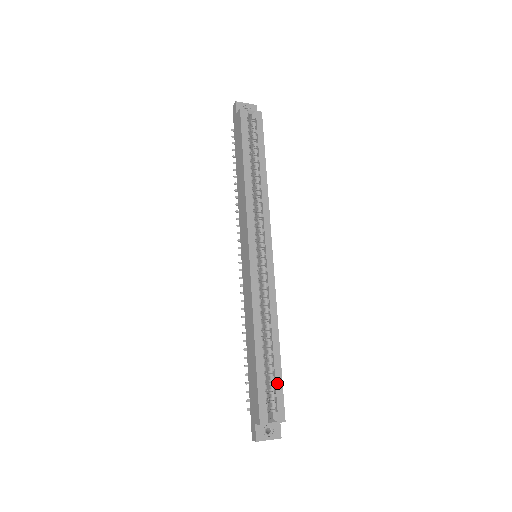
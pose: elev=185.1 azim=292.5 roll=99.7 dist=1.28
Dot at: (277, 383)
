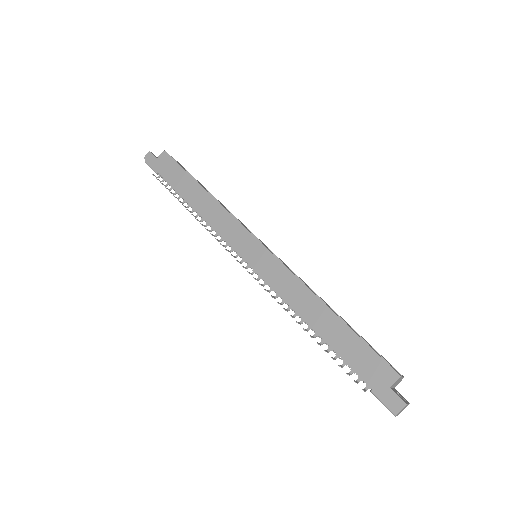
Dot at: (369, 344)
